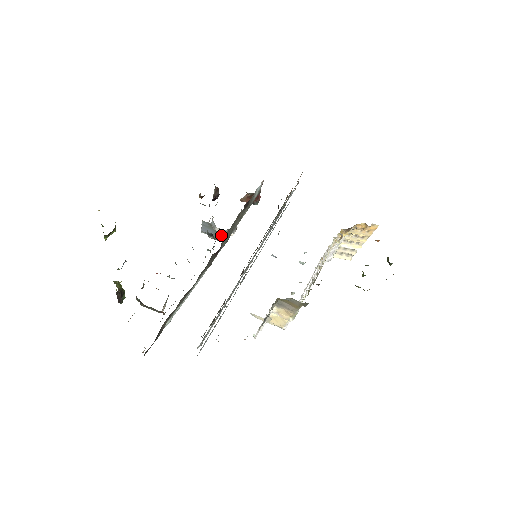
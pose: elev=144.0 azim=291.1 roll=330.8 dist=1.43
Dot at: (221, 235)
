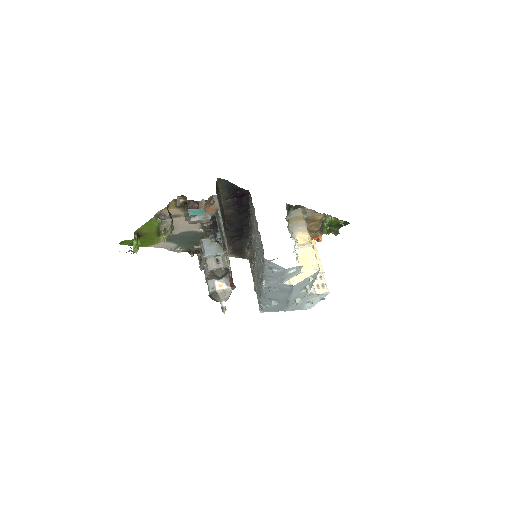
Dot at: occluded
